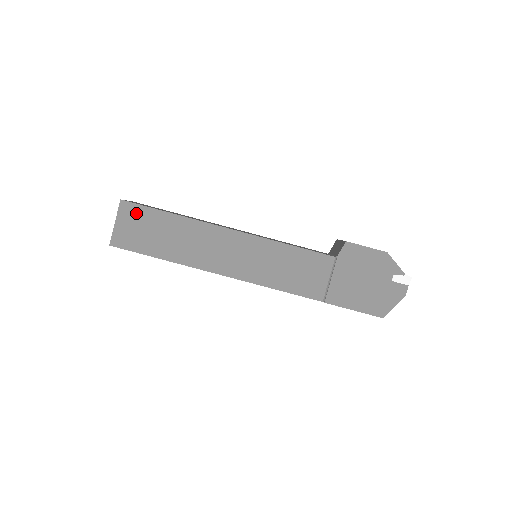
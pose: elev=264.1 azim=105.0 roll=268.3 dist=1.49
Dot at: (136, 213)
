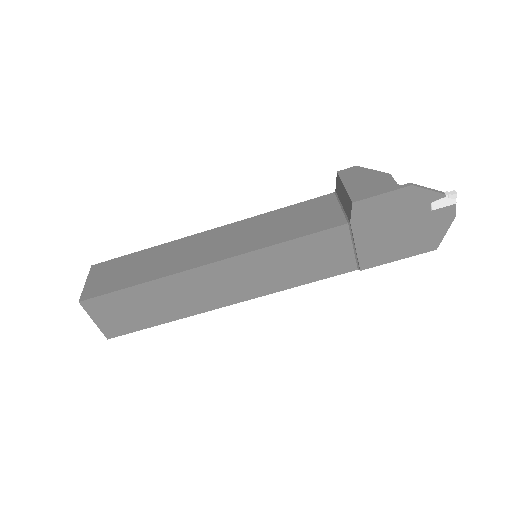
Dot at: (105, 304)
